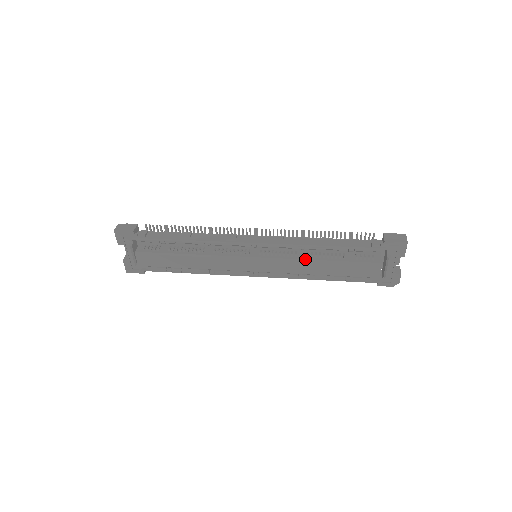
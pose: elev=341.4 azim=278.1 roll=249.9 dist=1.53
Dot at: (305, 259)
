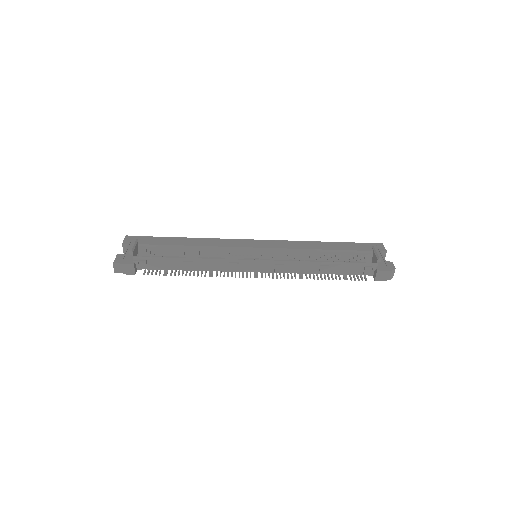
Dot at: (303, 242)
